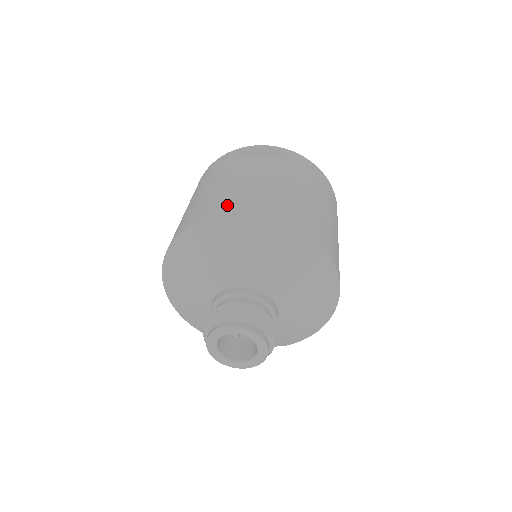
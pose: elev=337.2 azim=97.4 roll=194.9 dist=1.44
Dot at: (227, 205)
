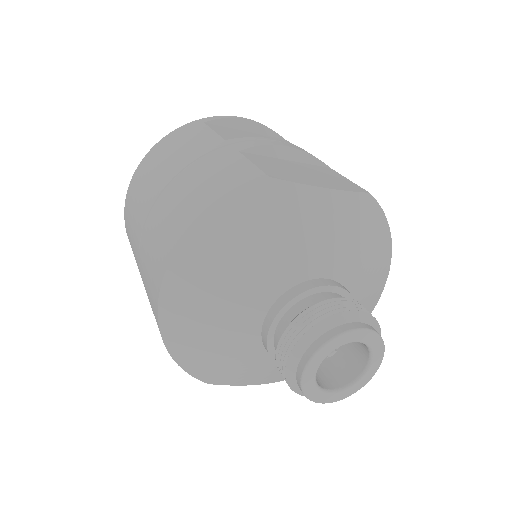
Dot at: (277, 167)
